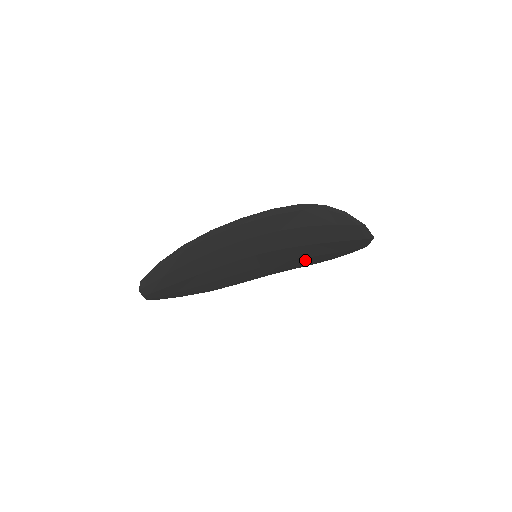
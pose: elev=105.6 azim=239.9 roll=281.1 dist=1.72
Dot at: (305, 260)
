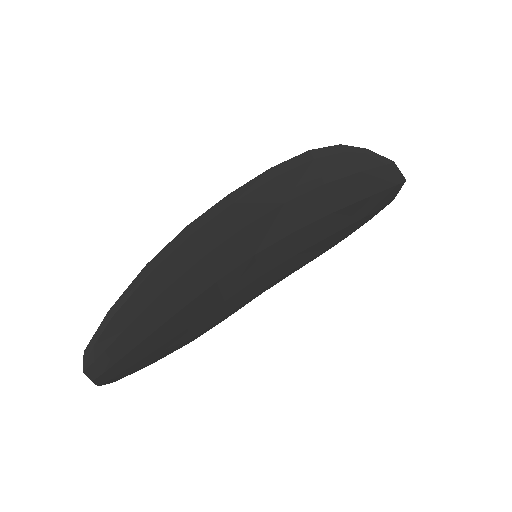
Dot at: (315, 248)
